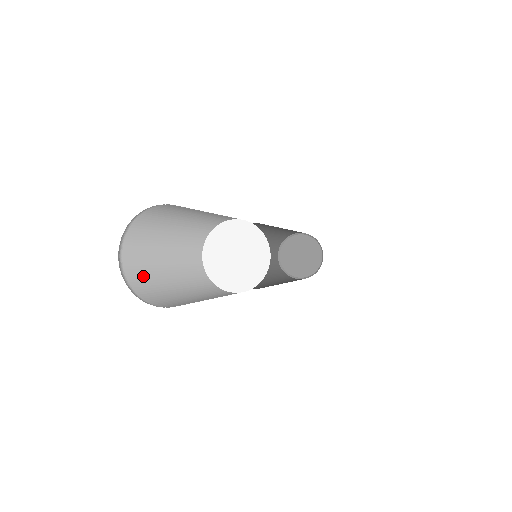
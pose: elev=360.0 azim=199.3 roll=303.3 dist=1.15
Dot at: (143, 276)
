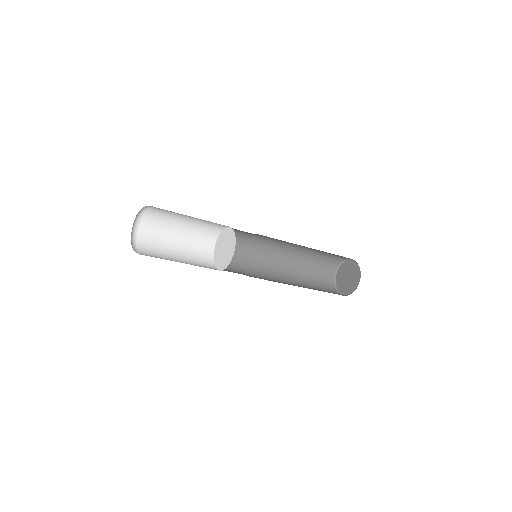
Dot at: occluded
